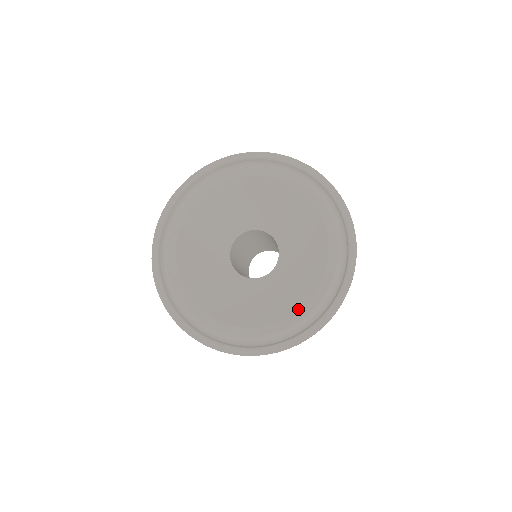
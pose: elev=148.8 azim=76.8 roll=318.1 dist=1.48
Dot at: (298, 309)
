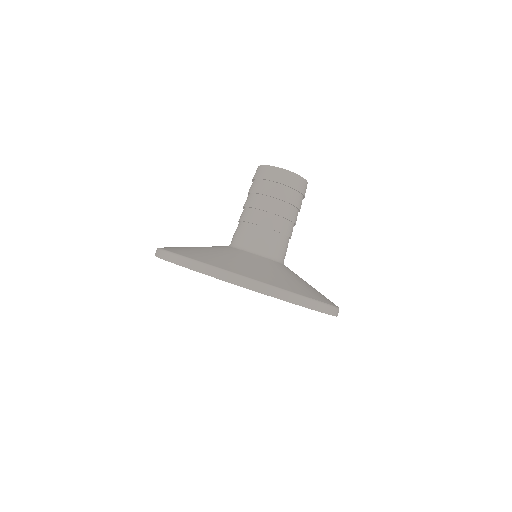
Dot at: occluded
